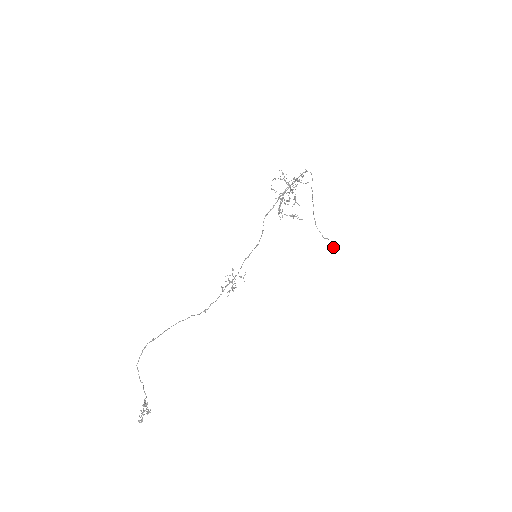
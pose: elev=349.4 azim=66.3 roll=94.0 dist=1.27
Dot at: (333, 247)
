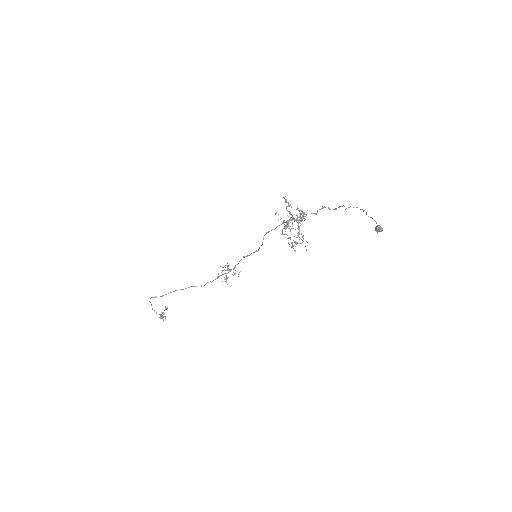
Dot at: (375, 229)
